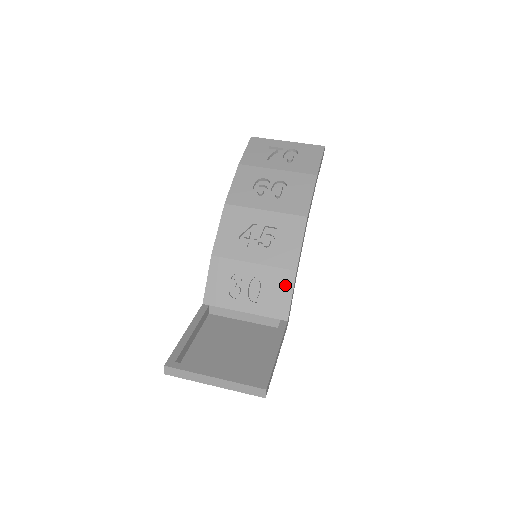
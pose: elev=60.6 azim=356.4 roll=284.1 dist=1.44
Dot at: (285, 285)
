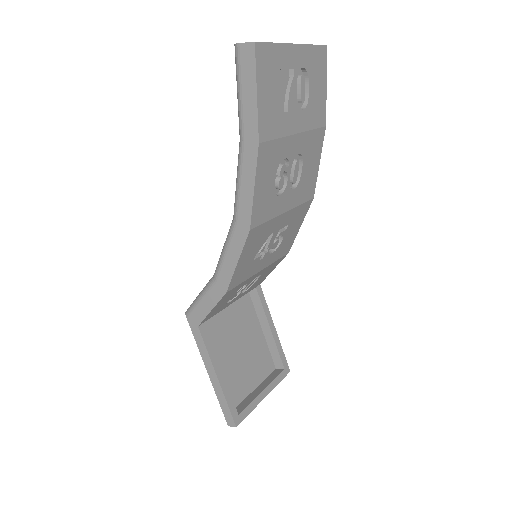
Dot at: (274, 267)
